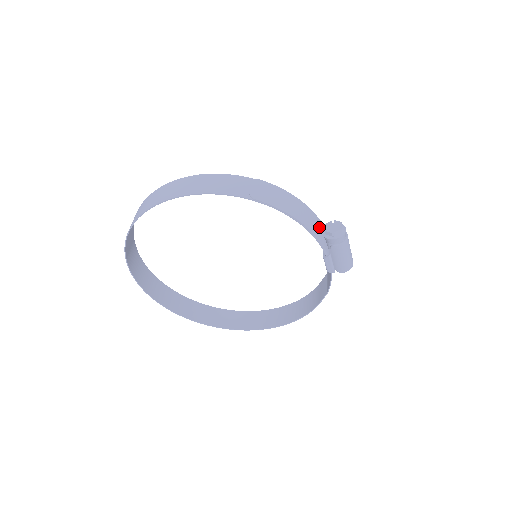
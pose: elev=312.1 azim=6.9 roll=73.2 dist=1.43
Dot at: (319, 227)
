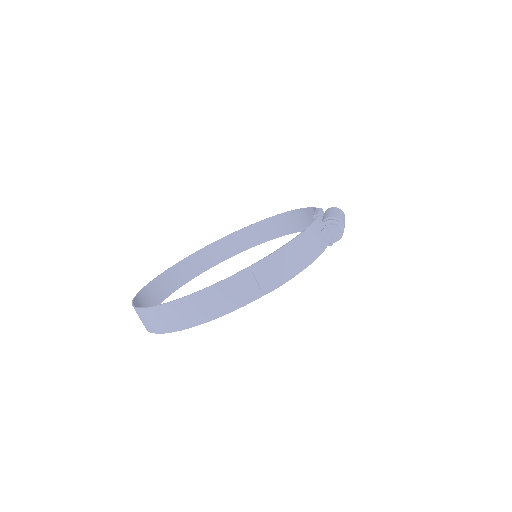
Dot at: (316, 235)
